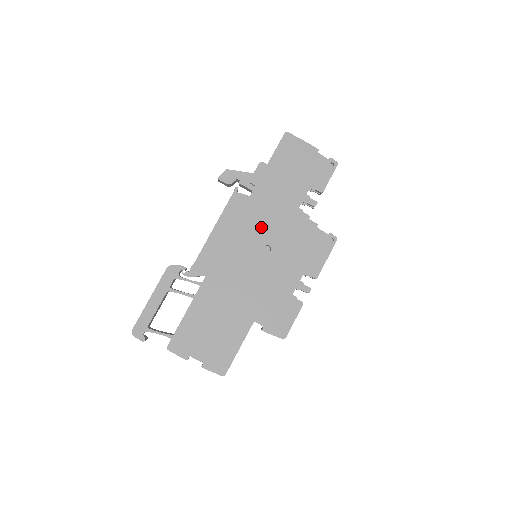
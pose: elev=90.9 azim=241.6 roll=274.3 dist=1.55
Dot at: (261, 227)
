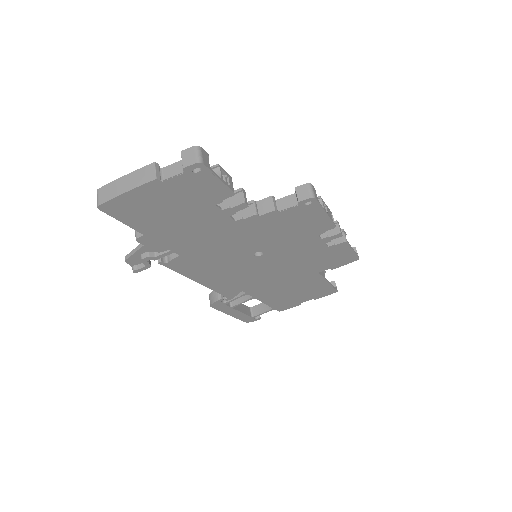
Dot at: (228, 254)
